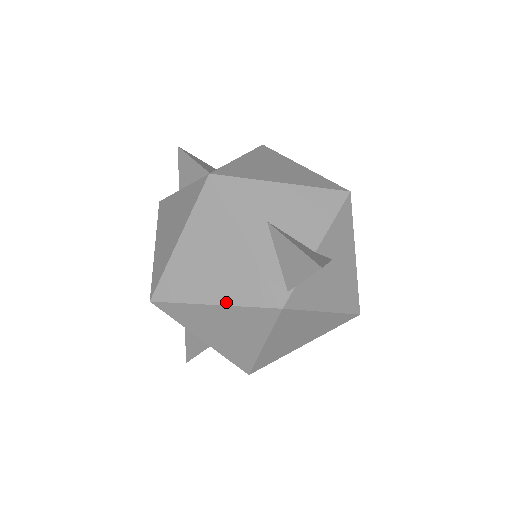
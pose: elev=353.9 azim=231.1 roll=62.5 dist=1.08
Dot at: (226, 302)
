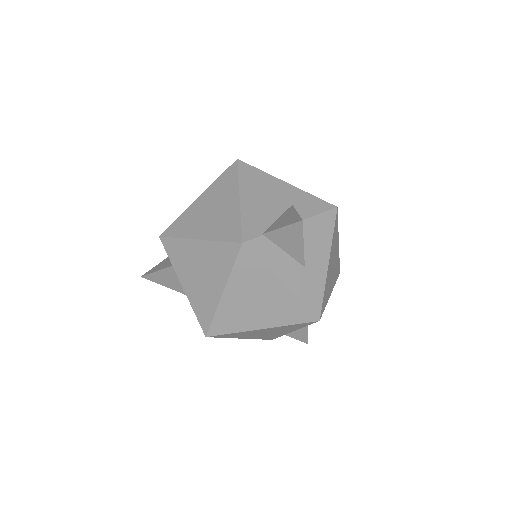
Dot at: occluded
